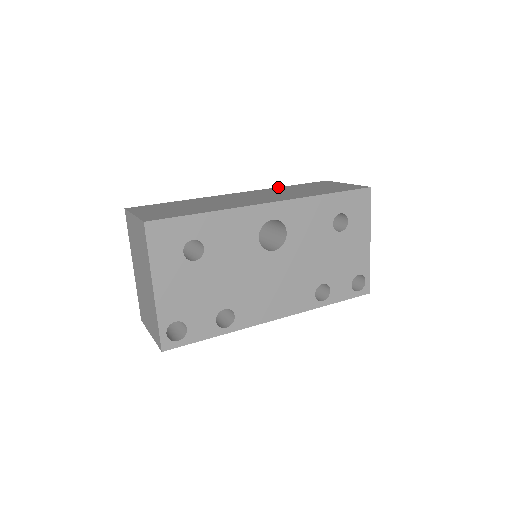
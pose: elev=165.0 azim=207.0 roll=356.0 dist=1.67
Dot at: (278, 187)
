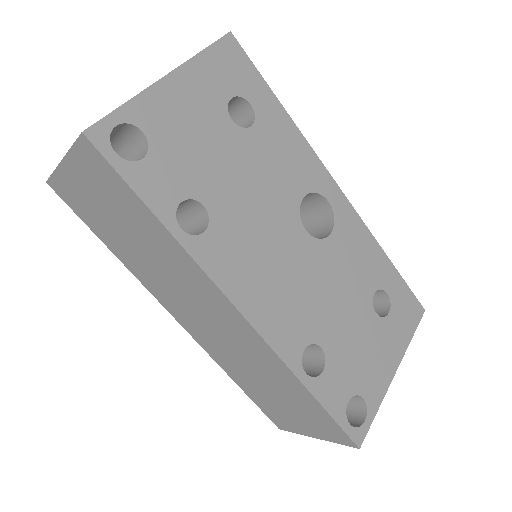
Dot at: occluded
